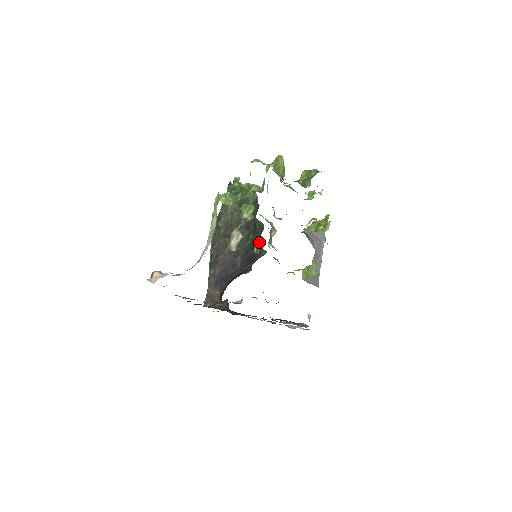
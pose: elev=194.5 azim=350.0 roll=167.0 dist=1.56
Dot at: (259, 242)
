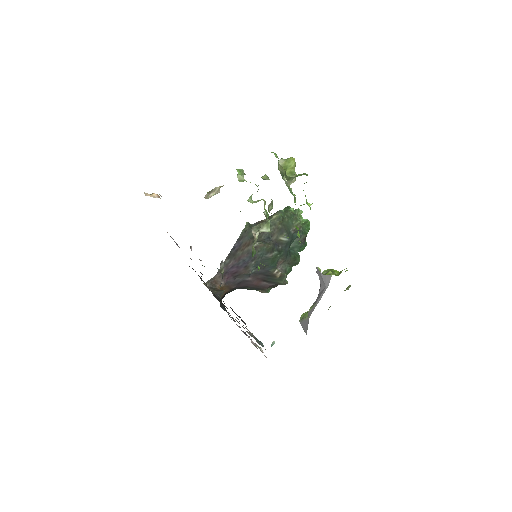
Dot at: (286, 270)
